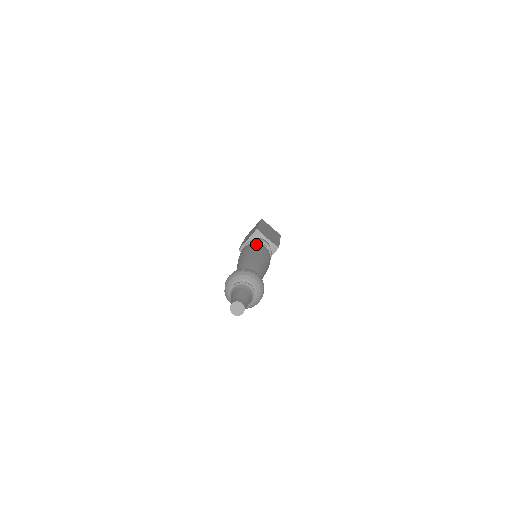
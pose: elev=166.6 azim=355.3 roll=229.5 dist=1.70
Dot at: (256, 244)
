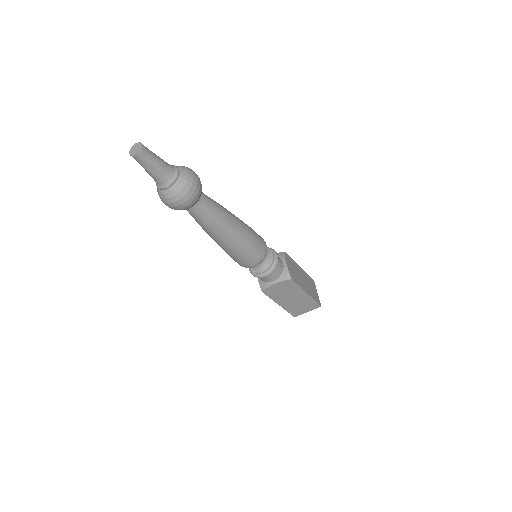
Dot at: occluded
